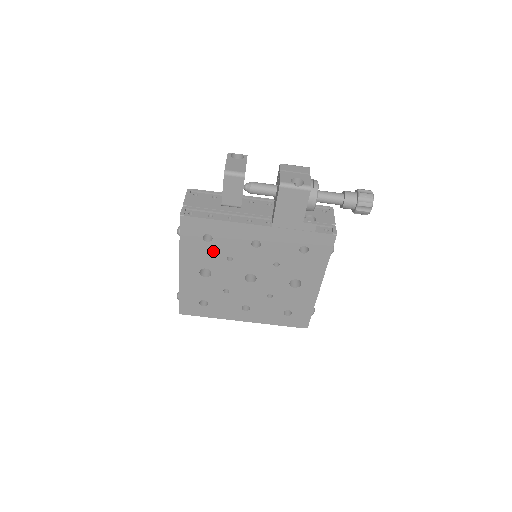
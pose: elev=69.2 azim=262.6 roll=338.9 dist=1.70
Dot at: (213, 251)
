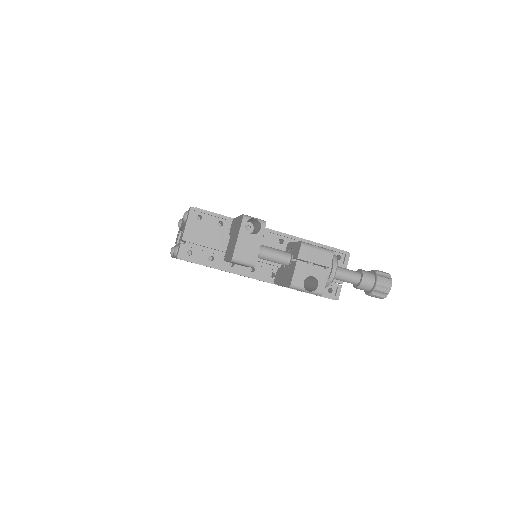
Dot at: occluded
